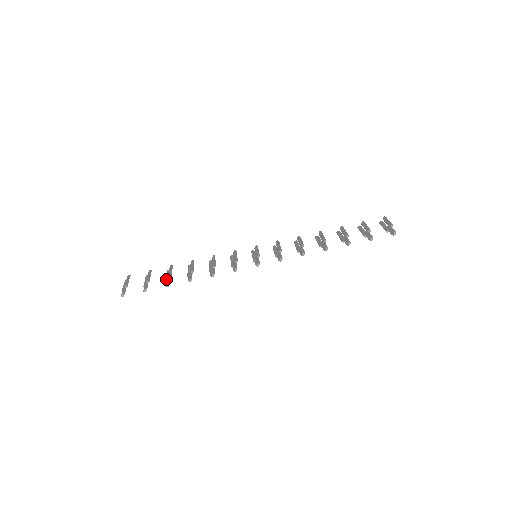
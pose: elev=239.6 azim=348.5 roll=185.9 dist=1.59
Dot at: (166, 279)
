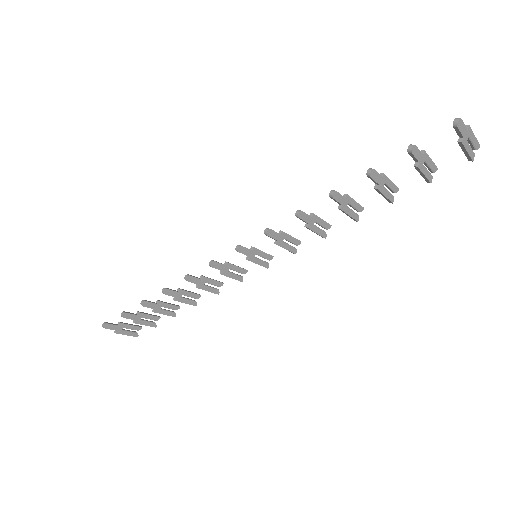
Dot at: (155, 308)
